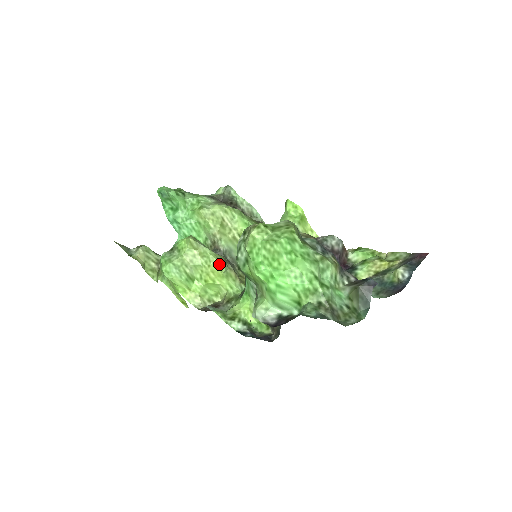
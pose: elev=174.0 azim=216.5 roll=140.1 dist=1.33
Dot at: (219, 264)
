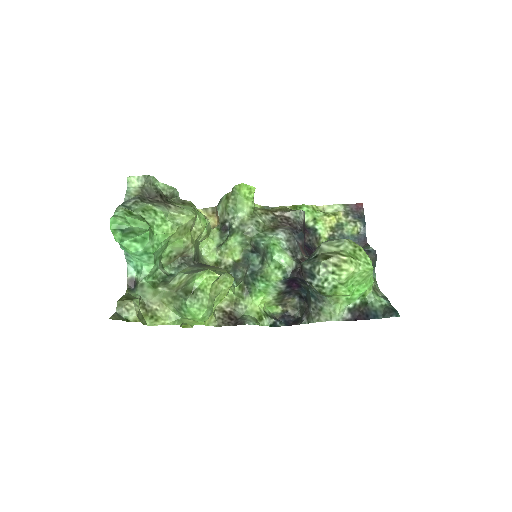
Dot at: (233, 280)
